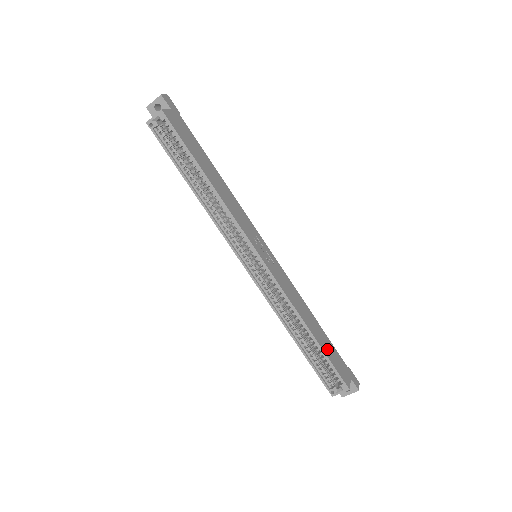
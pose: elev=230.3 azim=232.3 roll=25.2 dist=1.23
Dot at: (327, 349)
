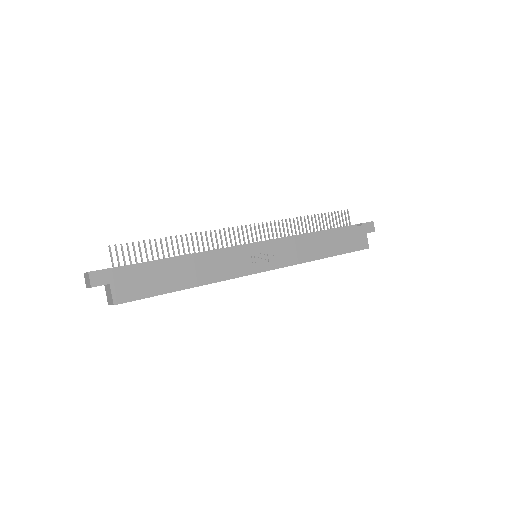
Dot at: (342, 246)
